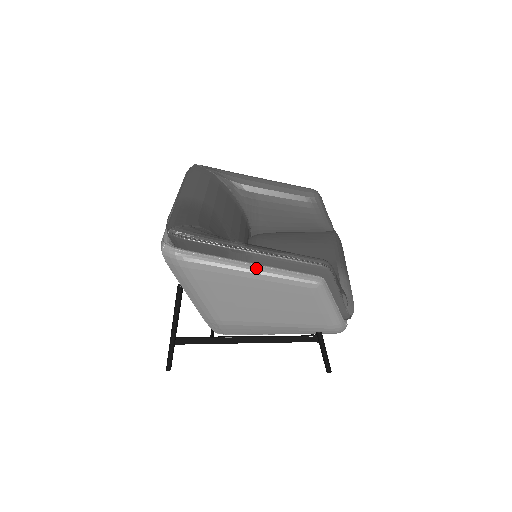
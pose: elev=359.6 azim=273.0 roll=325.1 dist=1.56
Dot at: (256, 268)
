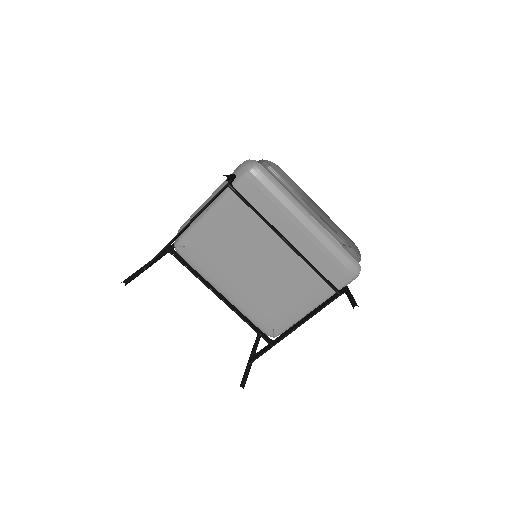
Dot at: occluded
